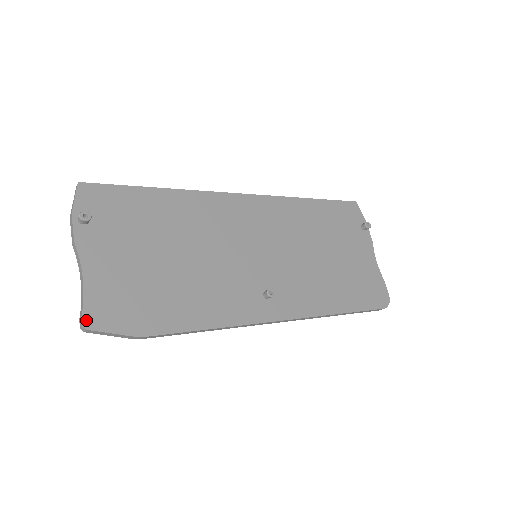
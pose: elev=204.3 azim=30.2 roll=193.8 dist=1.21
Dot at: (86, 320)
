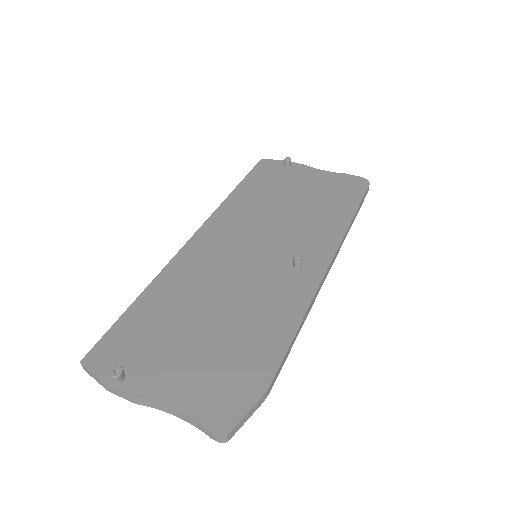
Dot at: (217, 431)
